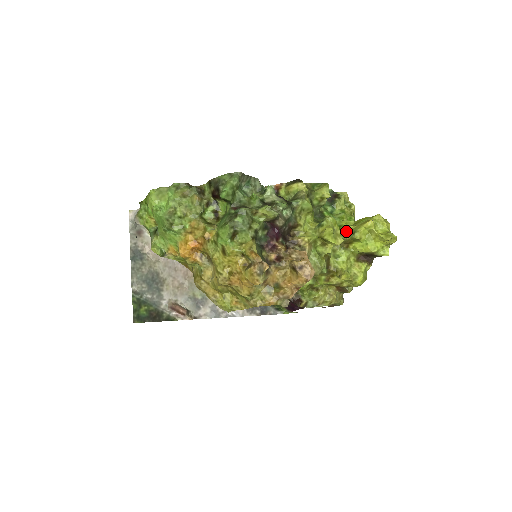
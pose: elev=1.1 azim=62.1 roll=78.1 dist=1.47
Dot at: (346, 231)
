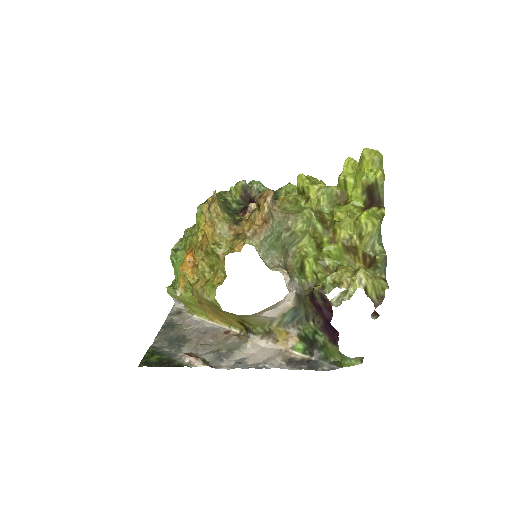
Dot at: occluded
